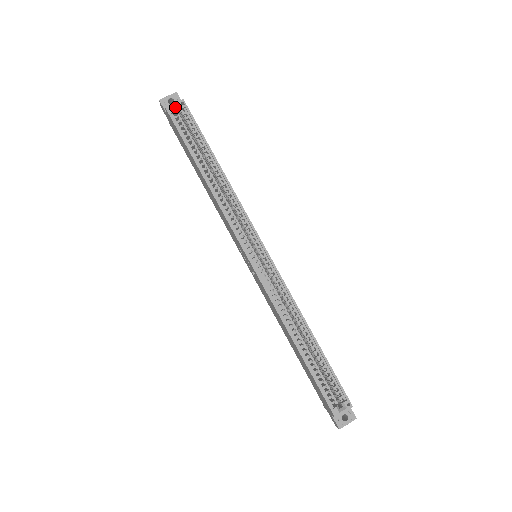
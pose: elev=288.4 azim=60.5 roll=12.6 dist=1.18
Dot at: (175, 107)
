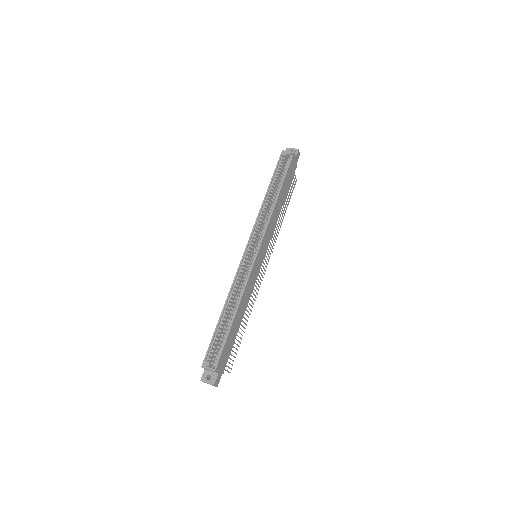
Dot at: (287, 153)
